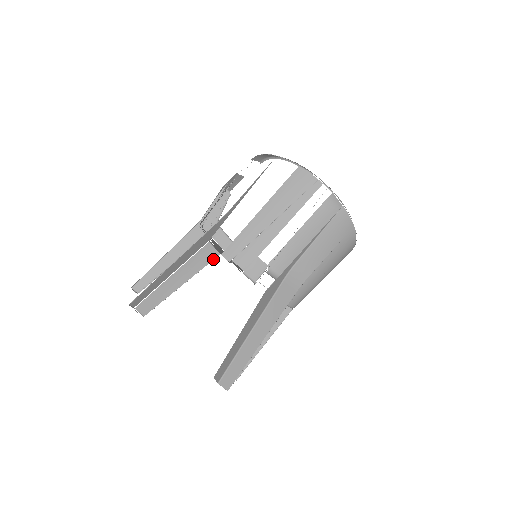
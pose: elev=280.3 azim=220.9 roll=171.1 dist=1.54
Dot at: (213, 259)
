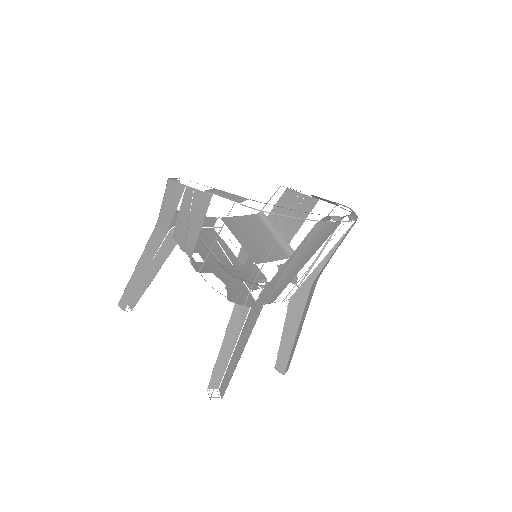
Dot at: (246, 315)
